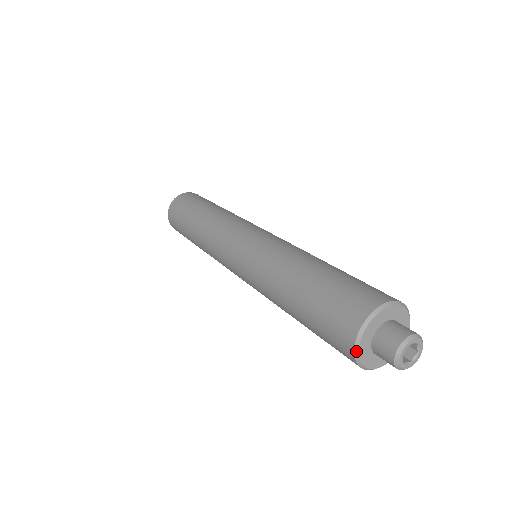
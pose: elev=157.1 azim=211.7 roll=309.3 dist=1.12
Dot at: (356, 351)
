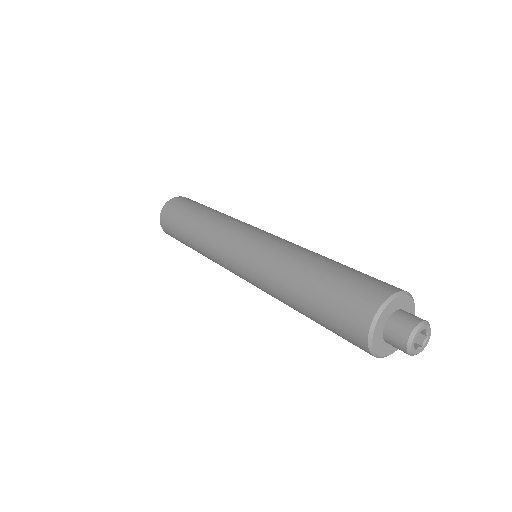
Dot at: (370, 344)
